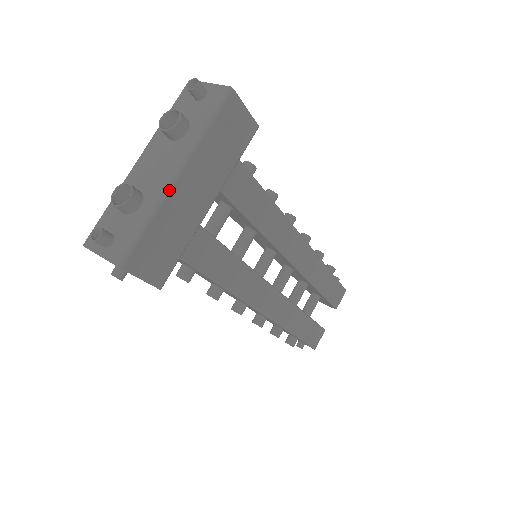
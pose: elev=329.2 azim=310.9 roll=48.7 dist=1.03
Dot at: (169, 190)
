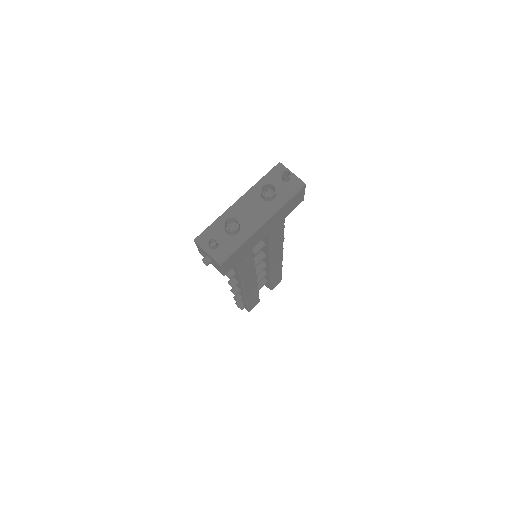
Dot at: (257, 230)
